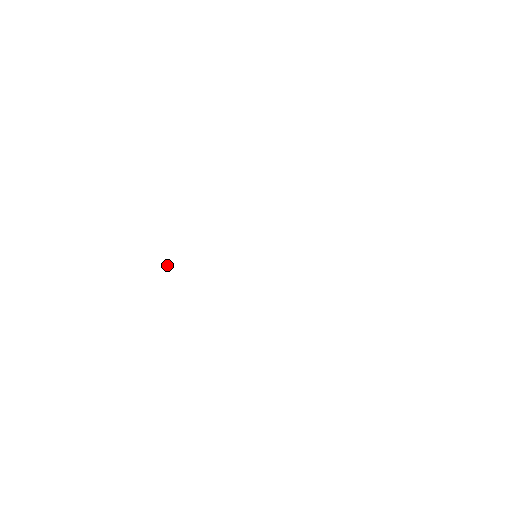
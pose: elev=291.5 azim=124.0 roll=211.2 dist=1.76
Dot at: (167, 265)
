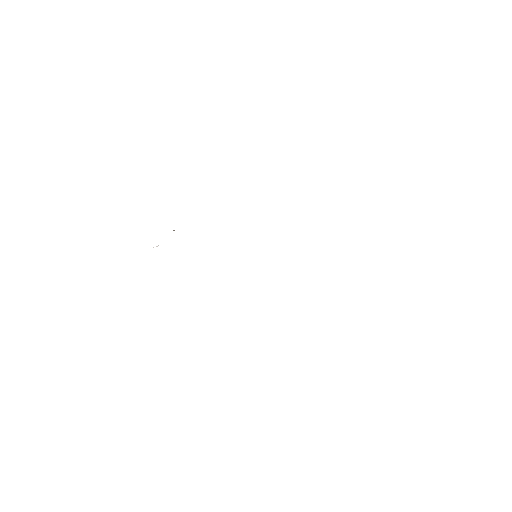
Dot at: occluded
